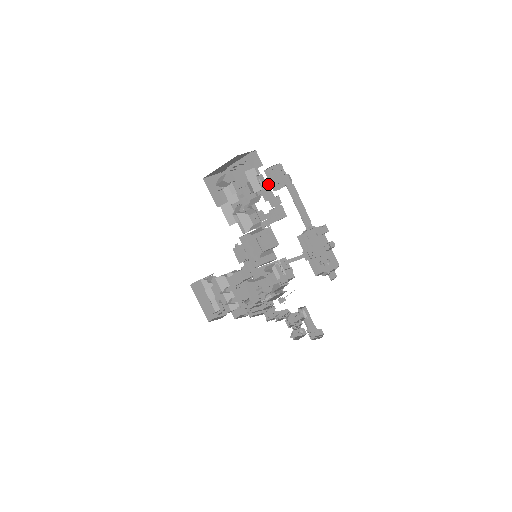
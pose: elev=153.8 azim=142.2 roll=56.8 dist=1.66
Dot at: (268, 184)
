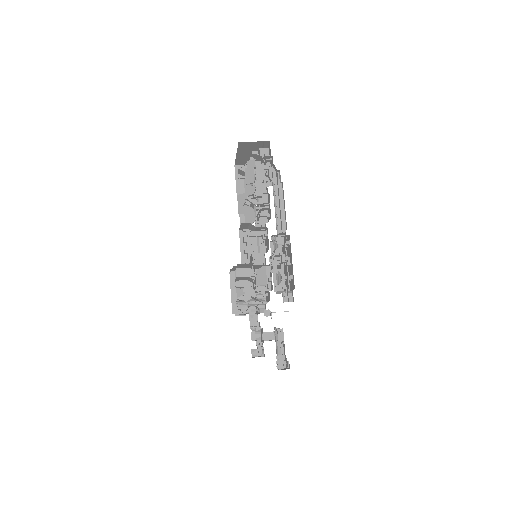
Dot at: (259, 177)
